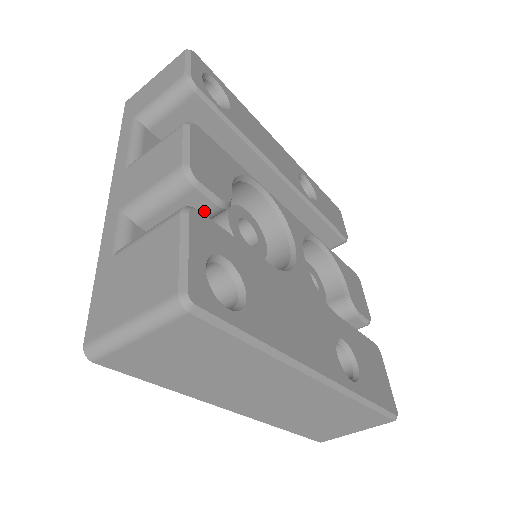
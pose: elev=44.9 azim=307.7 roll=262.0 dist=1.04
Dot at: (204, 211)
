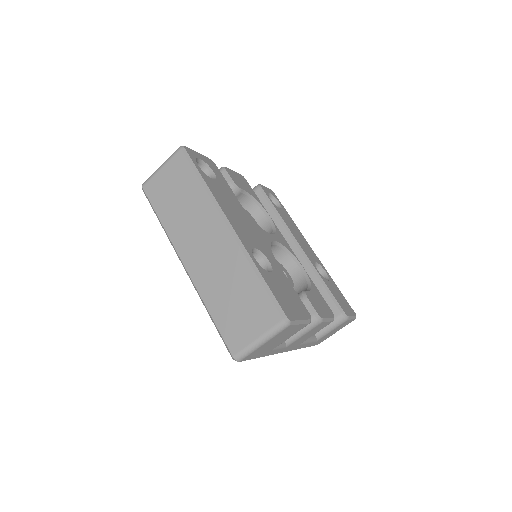
Dot at: occluded
